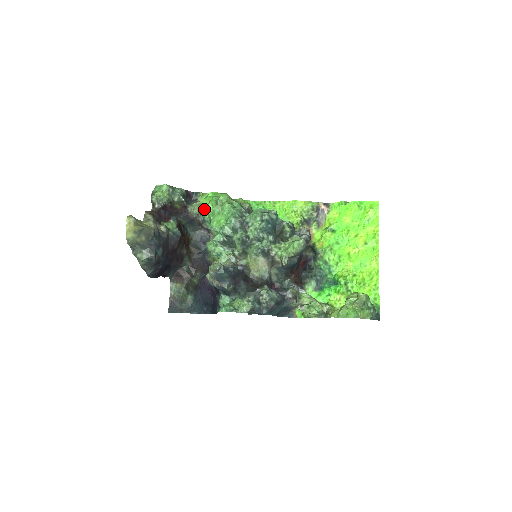
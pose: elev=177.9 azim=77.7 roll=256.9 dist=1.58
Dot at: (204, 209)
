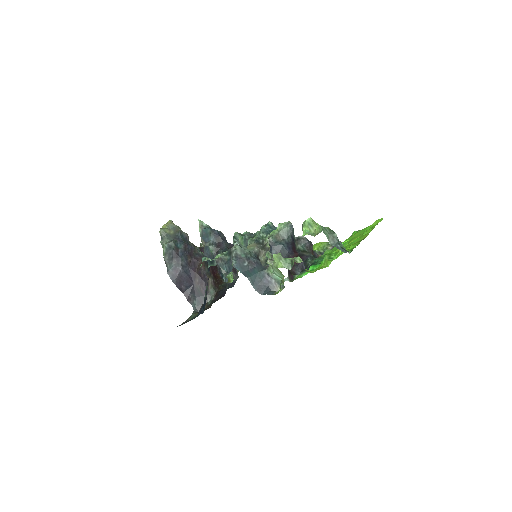
Dot at: occluded
